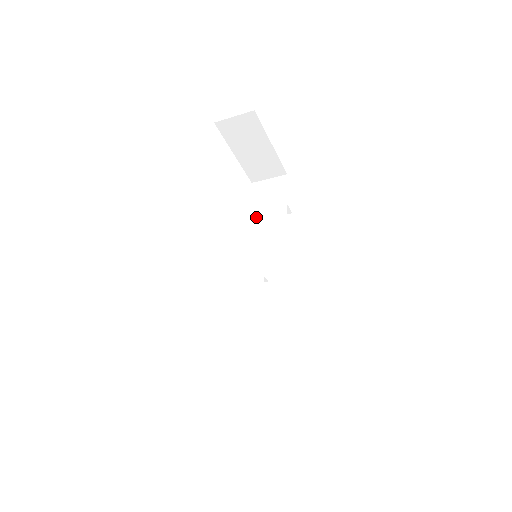
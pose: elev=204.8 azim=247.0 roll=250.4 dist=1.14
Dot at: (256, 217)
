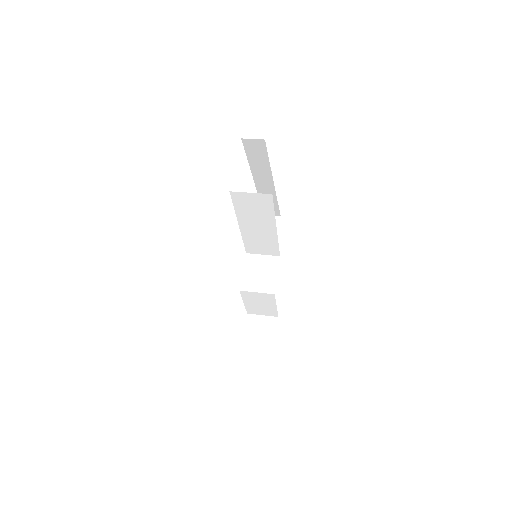
Dot at: (244, 220)
